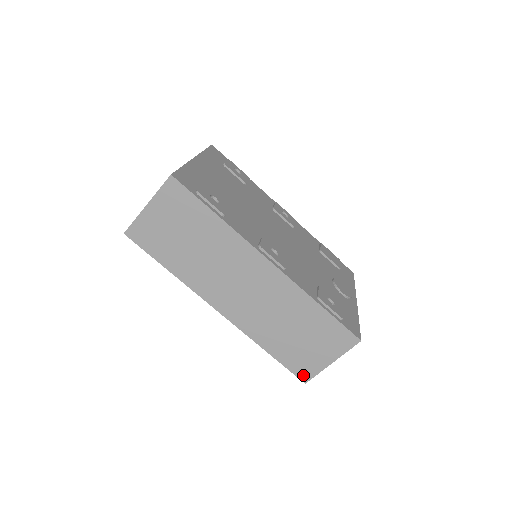
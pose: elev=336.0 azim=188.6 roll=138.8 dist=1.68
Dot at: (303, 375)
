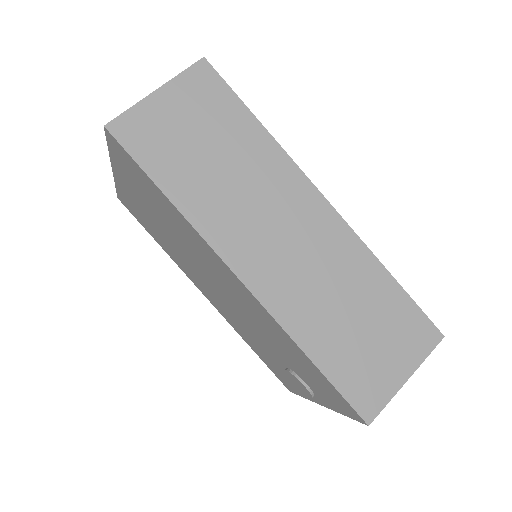
Dot at: (365, 407)
